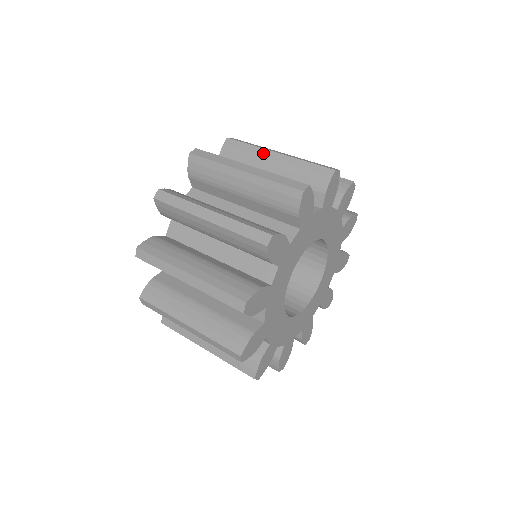
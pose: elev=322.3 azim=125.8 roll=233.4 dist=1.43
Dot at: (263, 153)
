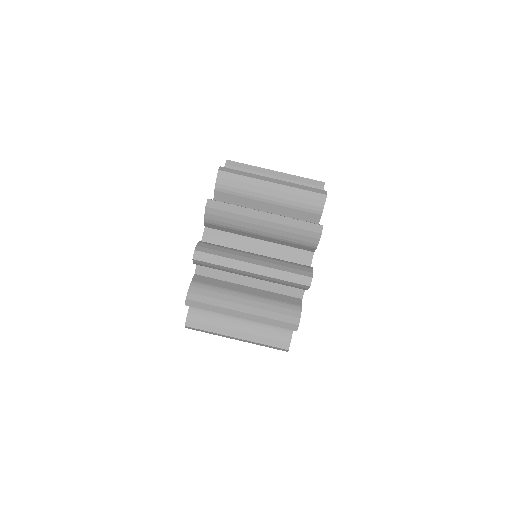
Dot at: (237, 272)
